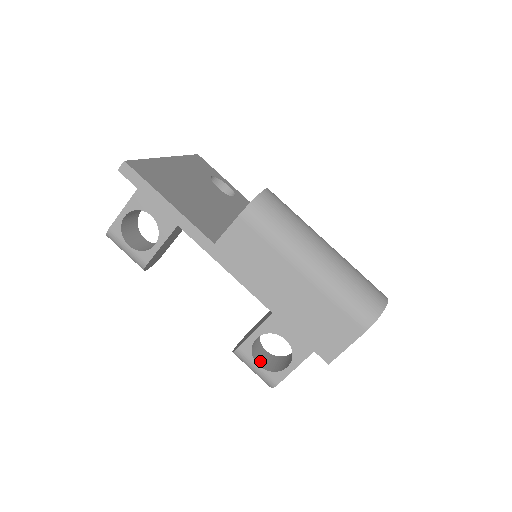
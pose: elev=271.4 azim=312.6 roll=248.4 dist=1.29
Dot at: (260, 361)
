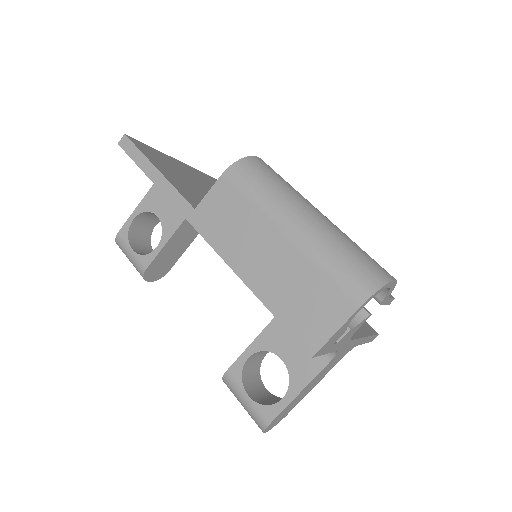
Dot at: (253, 393)
